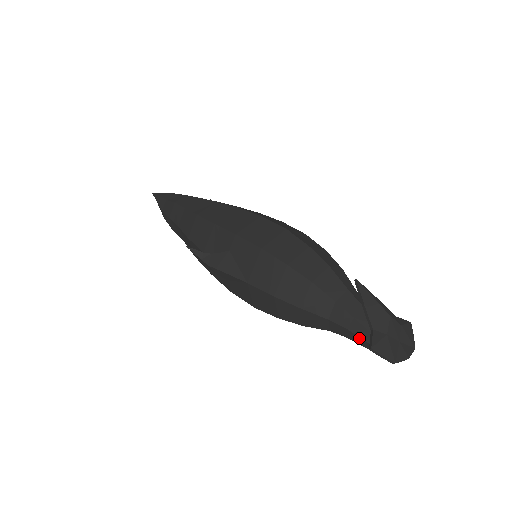
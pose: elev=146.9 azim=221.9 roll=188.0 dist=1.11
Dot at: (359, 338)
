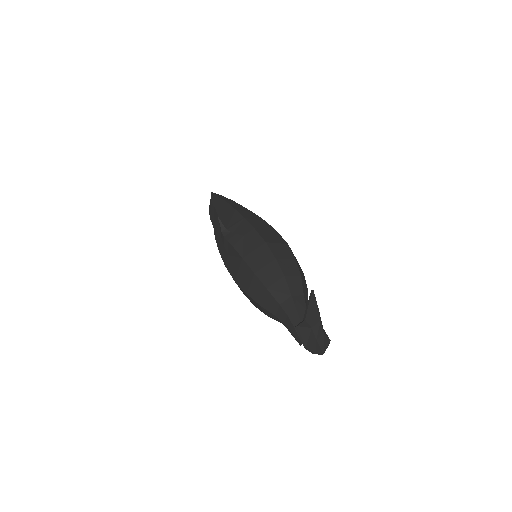
Dot at: (292, 325)
